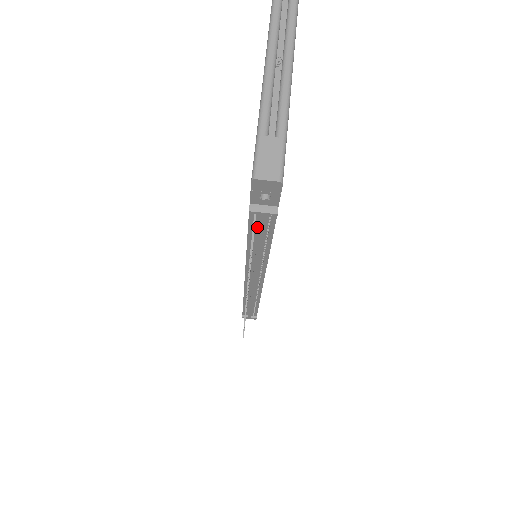
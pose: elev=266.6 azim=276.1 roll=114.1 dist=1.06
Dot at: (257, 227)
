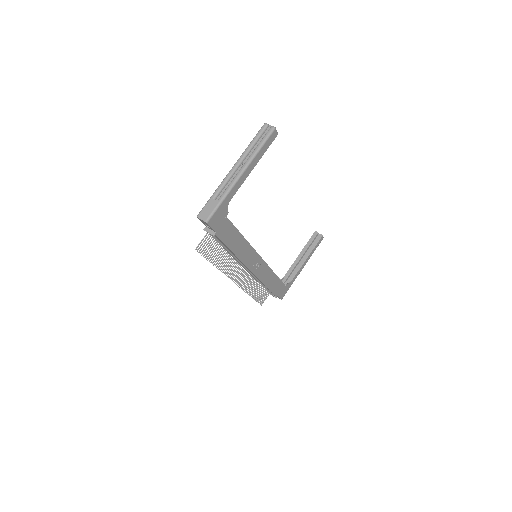
Dot at: (217, 239)
